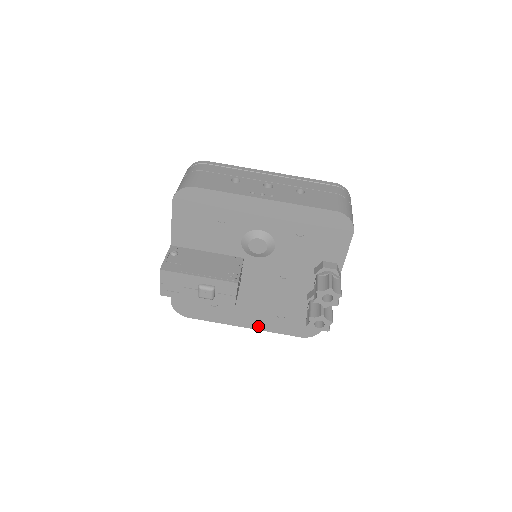
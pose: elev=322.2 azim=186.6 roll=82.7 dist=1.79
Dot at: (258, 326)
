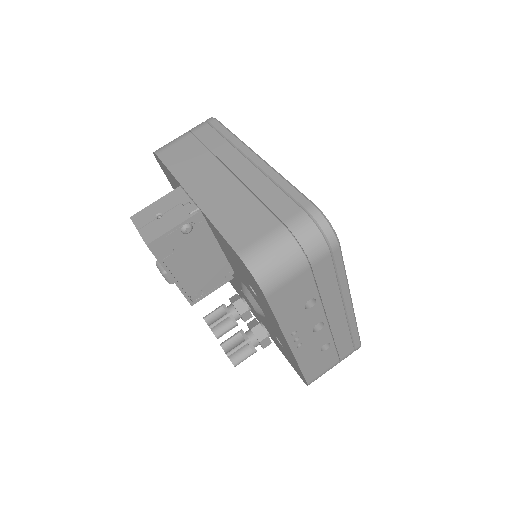
Dot at: occluded
